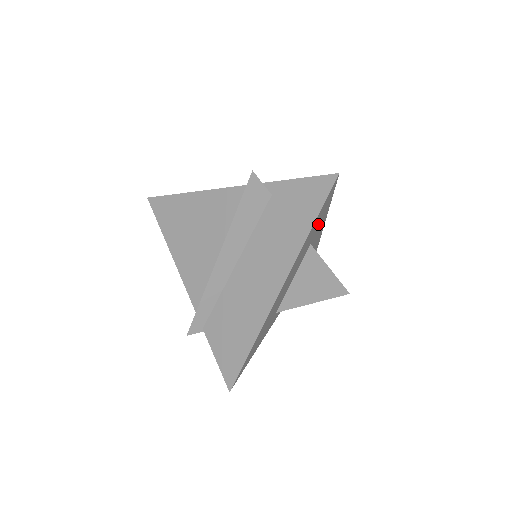
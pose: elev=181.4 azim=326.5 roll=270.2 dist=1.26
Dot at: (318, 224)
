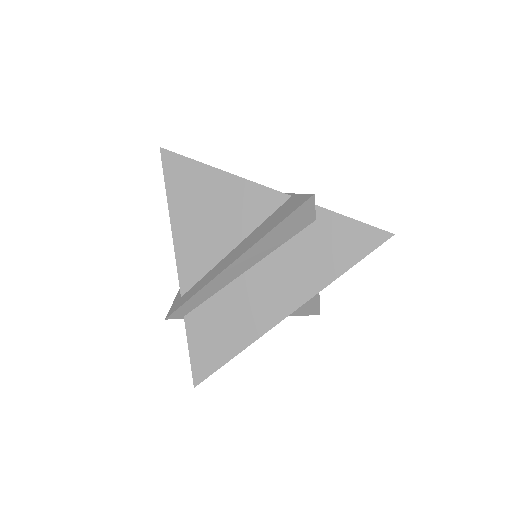
Dot at: occluded
